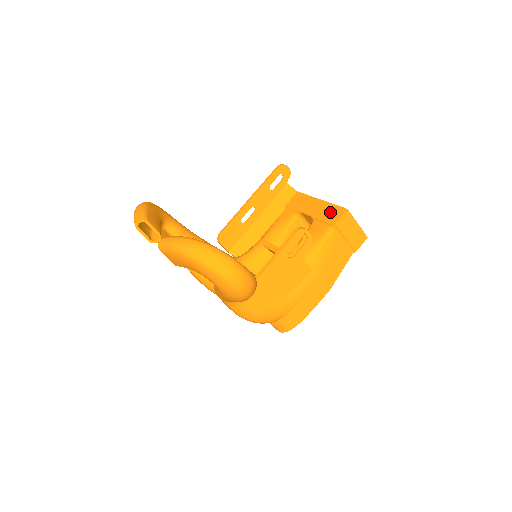
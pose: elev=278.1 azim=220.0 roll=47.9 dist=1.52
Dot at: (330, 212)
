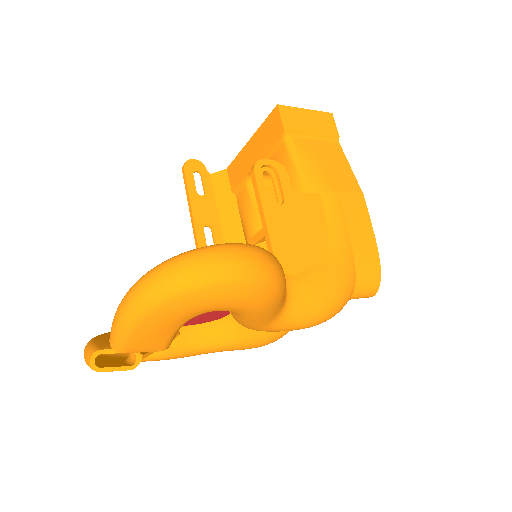
Dot at: (268, 131)
